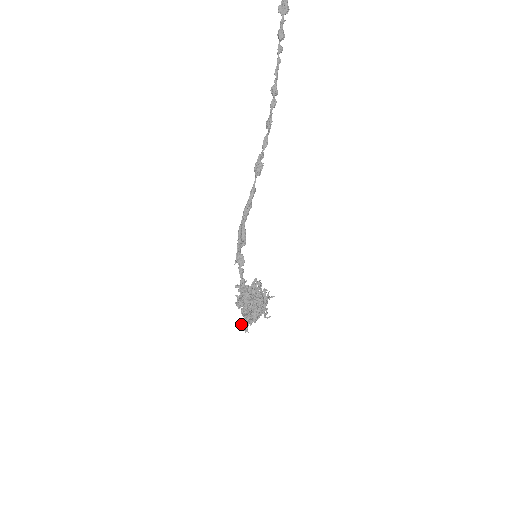
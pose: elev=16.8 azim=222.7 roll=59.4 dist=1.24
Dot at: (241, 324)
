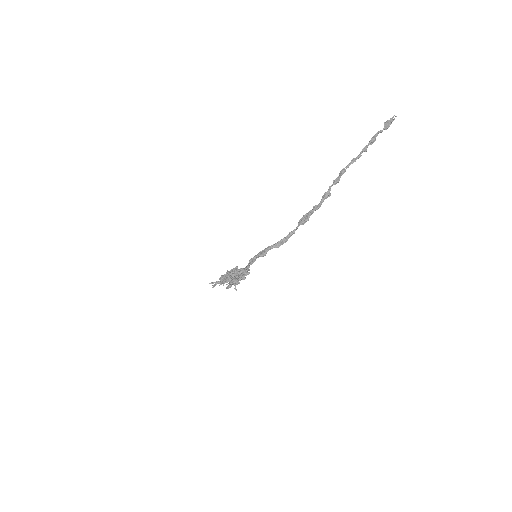
Dot at: (215, 284)
